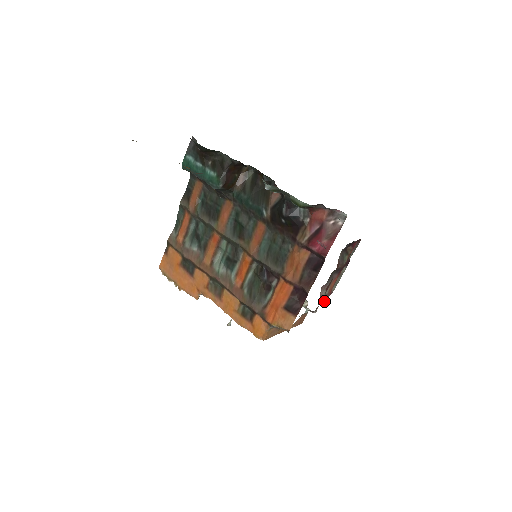
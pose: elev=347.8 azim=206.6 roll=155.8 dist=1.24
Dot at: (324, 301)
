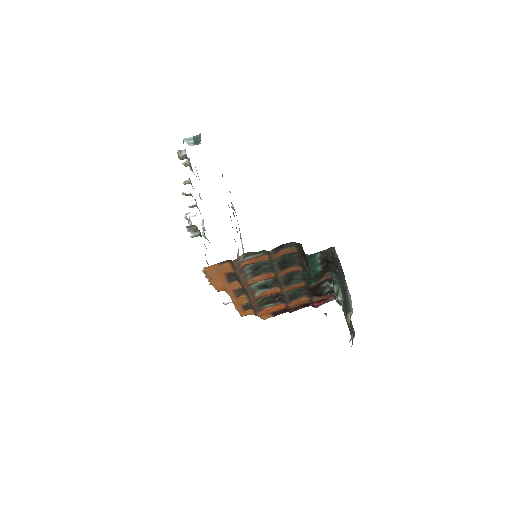
Dot at: occluded
